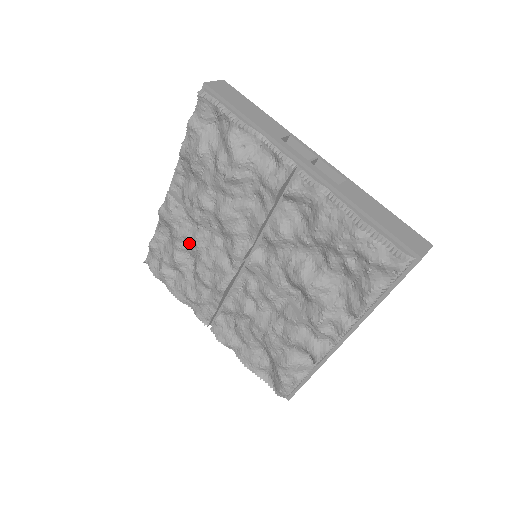
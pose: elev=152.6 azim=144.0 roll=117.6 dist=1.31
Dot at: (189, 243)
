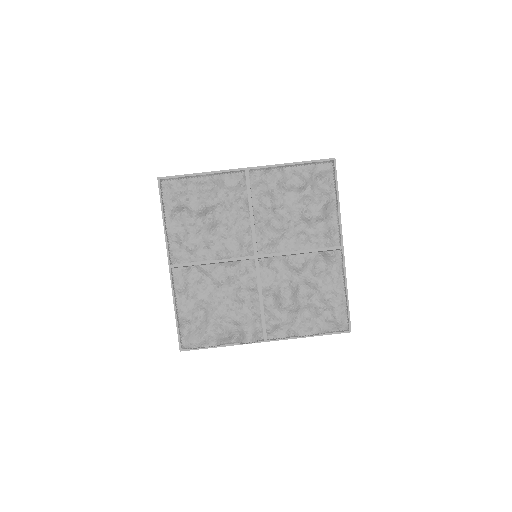
Dot at: (225, 210)
